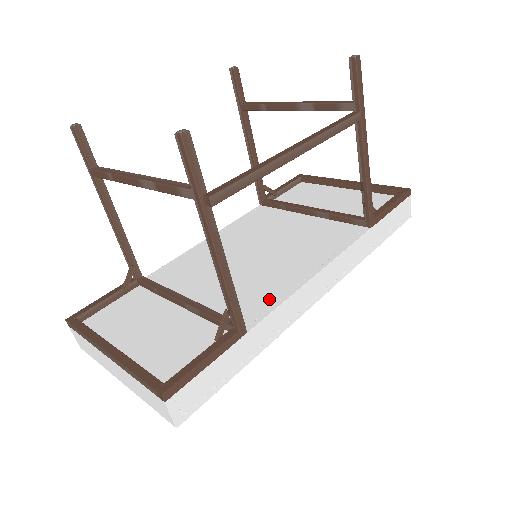
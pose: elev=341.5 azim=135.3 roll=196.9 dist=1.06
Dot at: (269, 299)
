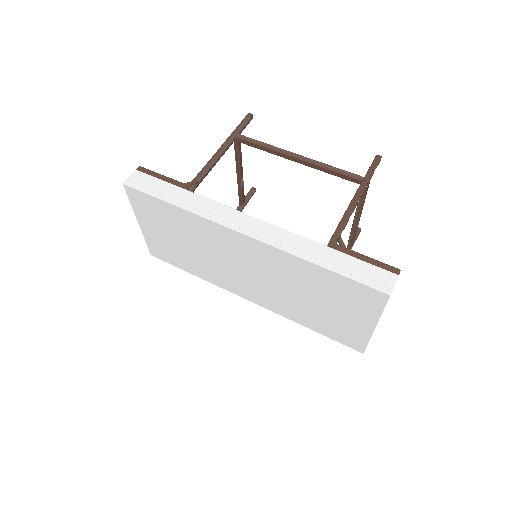
Dot at: occluded
